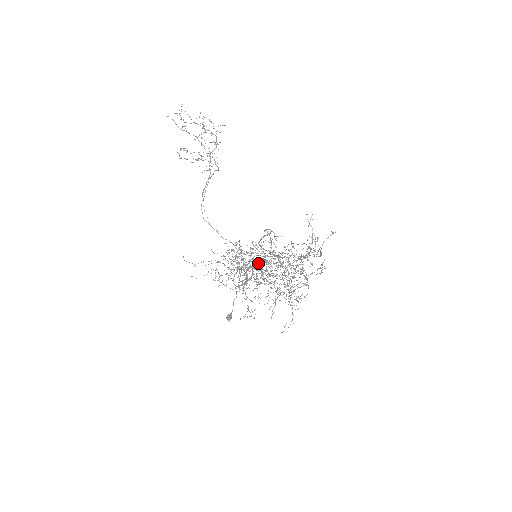
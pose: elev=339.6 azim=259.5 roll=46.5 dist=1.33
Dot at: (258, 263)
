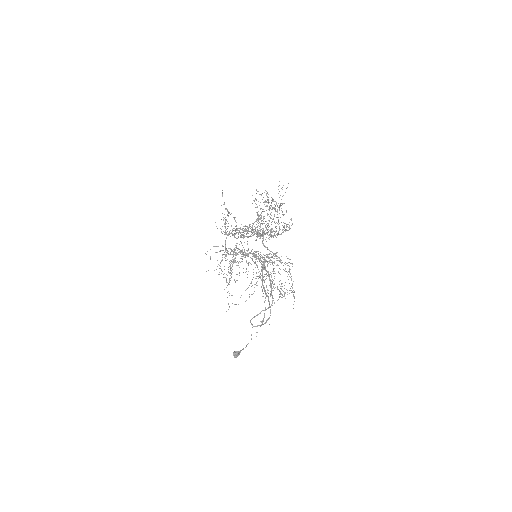
Dot at: occluded
